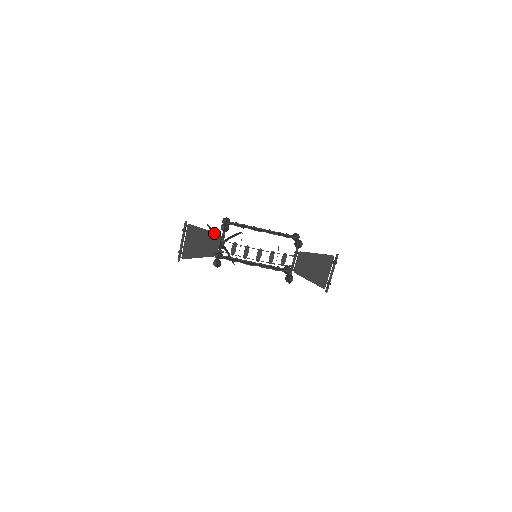
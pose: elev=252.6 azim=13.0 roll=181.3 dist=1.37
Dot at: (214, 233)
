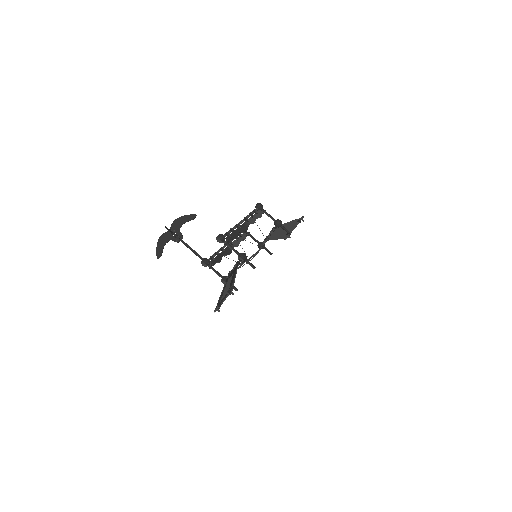
Dot at: occluded
